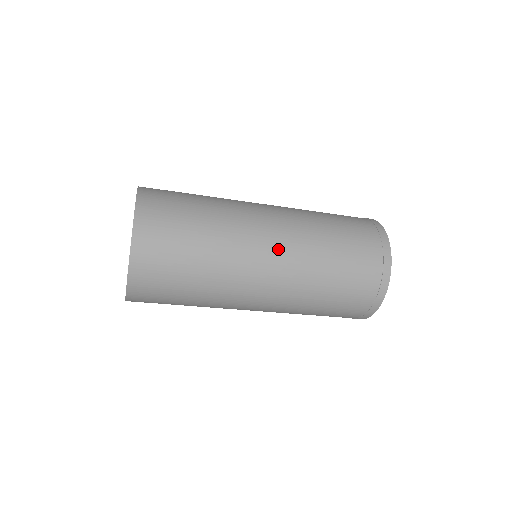
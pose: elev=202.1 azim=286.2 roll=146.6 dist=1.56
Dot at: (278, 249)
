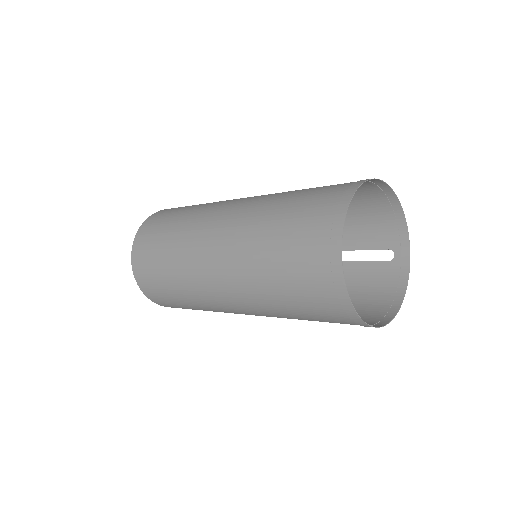
Dot at: (247, 313)
